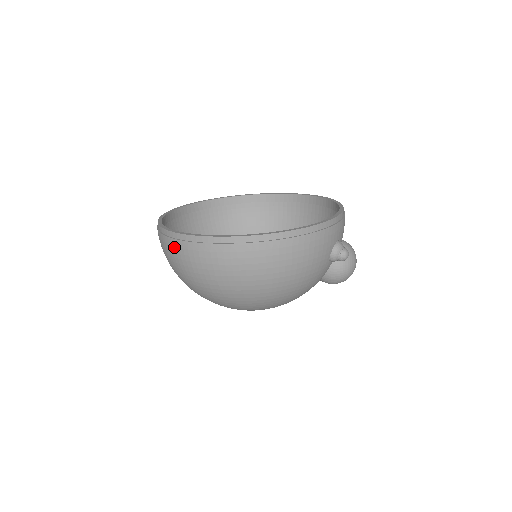
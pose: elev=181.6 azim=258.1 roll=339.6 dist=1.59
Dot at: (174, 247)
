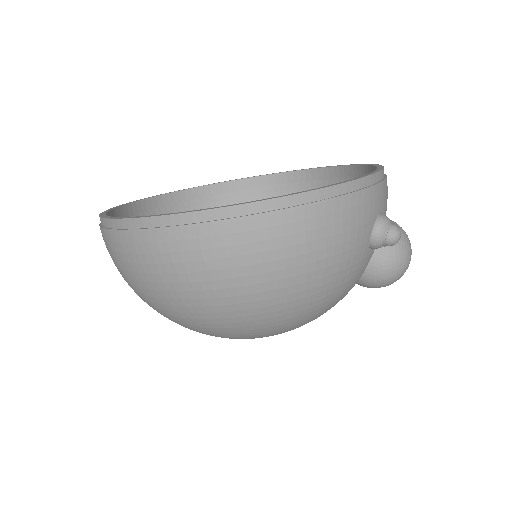
Dot at: (115, 243)
